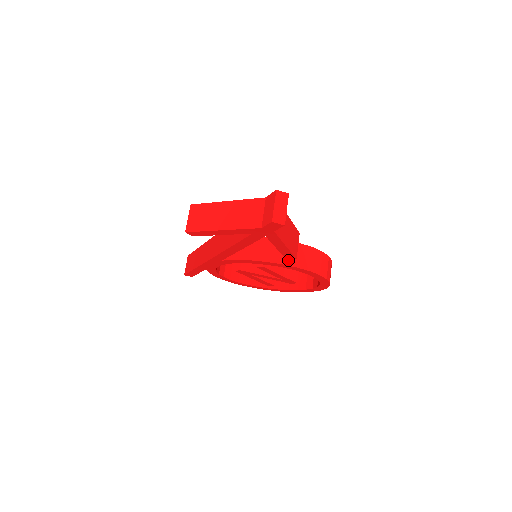
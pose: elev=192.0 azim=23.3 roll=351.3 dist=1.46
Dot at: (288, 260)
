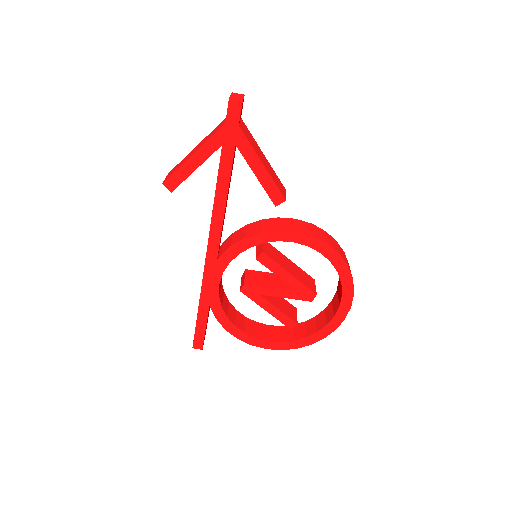
Dot at: (285, 228)
